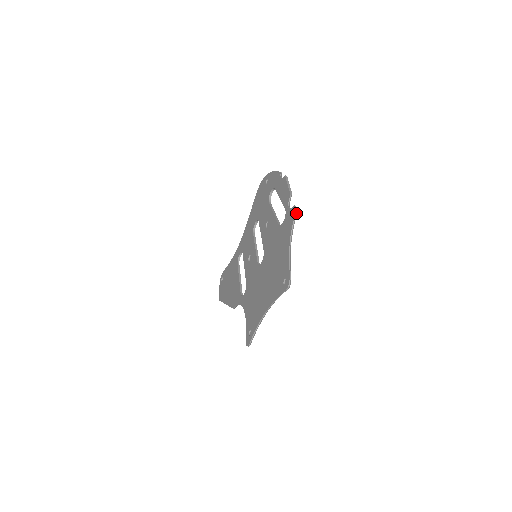
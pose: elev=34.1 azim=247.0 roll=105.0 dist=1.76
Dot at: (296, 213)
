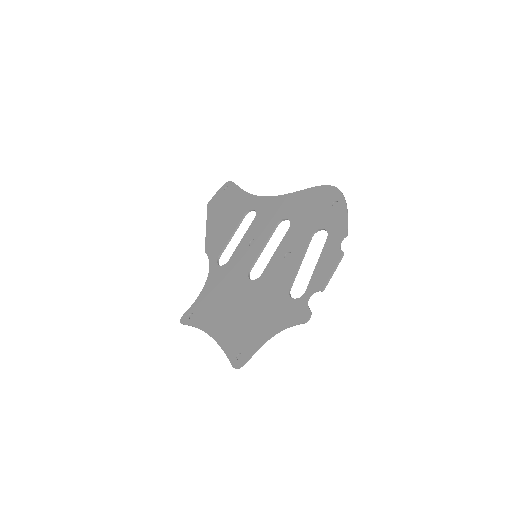
Dot at: (304, 323)
